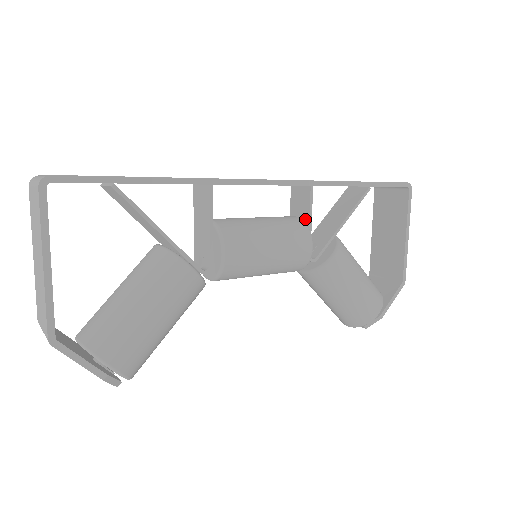
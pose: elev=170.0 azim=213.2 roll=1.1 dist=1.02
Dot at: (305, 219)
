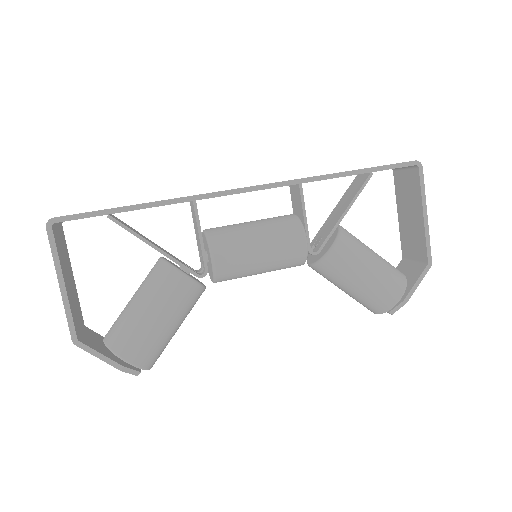
Dot at: (301, 215)
